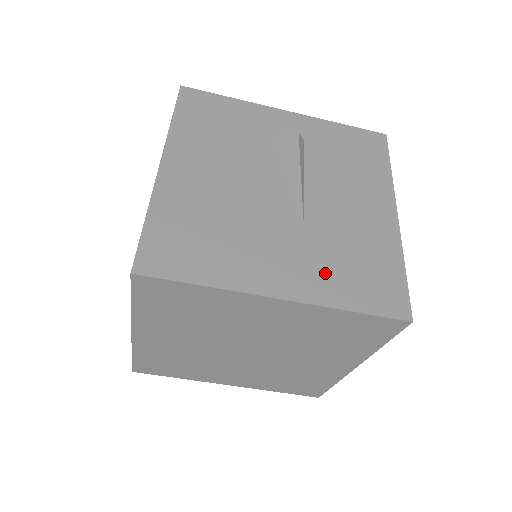
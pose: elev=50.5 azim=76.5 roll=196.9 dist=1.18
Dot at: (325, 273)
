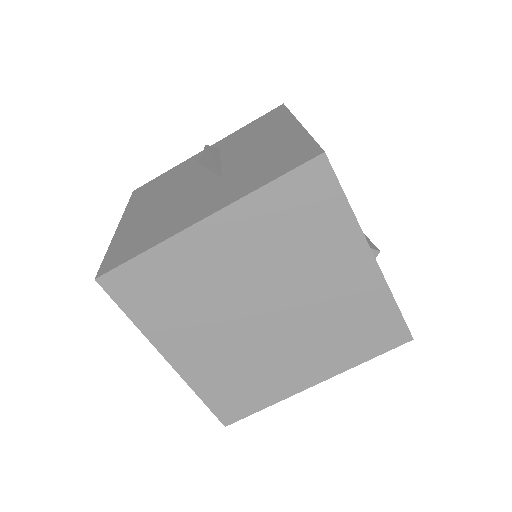
Dot at: (241, 184)
